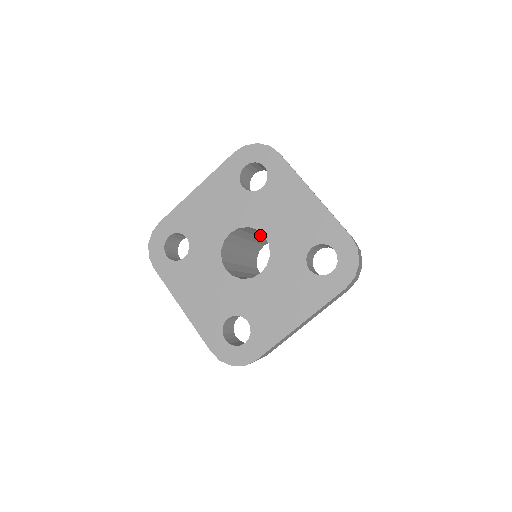
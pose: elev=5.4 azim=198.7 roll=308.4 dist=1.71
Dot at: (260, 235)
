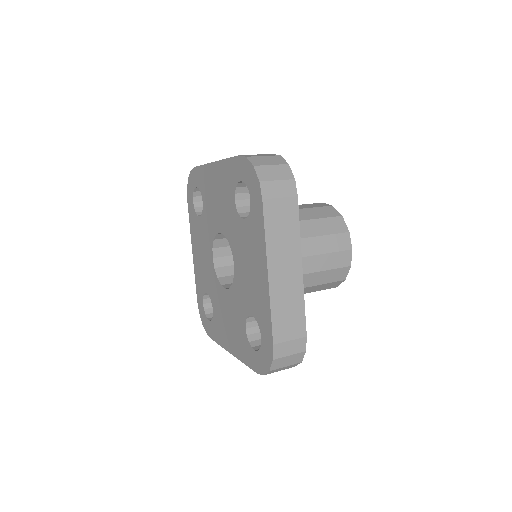
Dot at: occluded
